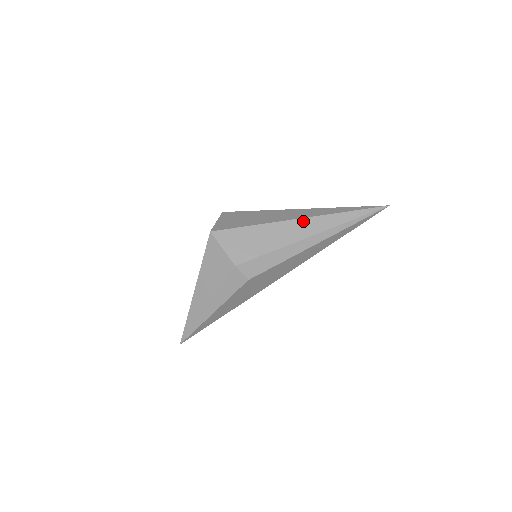
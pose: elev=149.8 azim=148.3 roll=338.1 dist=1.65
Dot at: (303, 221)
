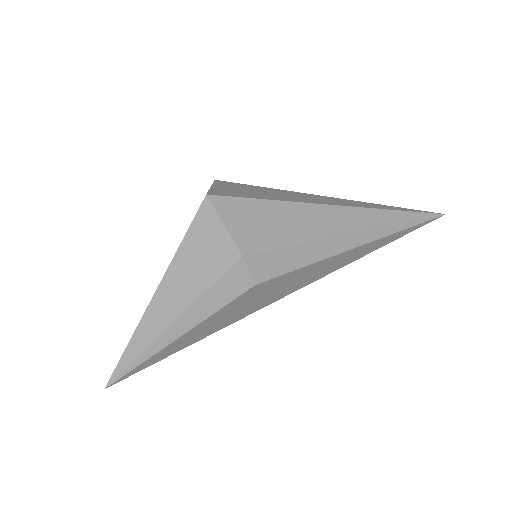
Dot at: (342, 210)
